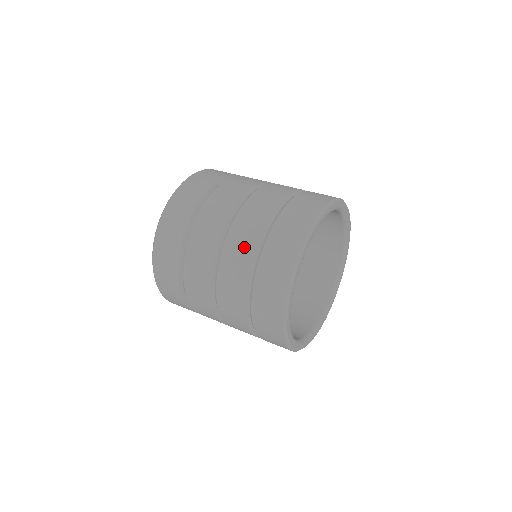
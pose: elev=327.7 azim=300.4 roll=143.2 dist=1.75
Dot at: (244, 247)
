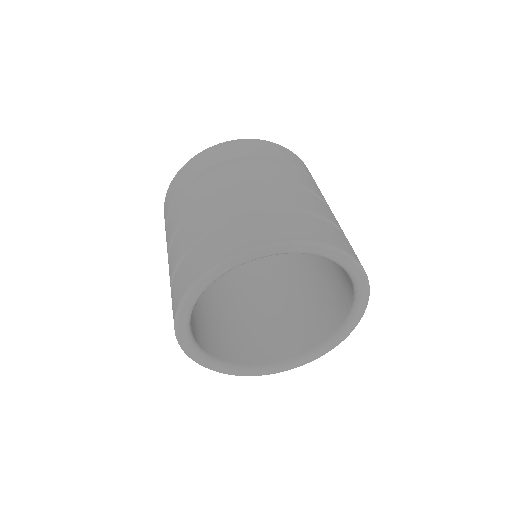
Dot at: (269, 198)
